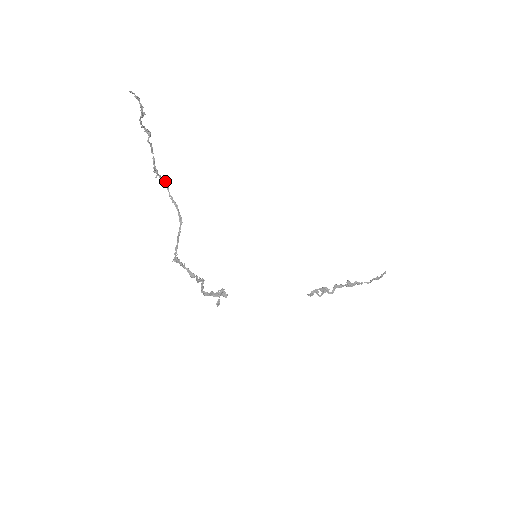
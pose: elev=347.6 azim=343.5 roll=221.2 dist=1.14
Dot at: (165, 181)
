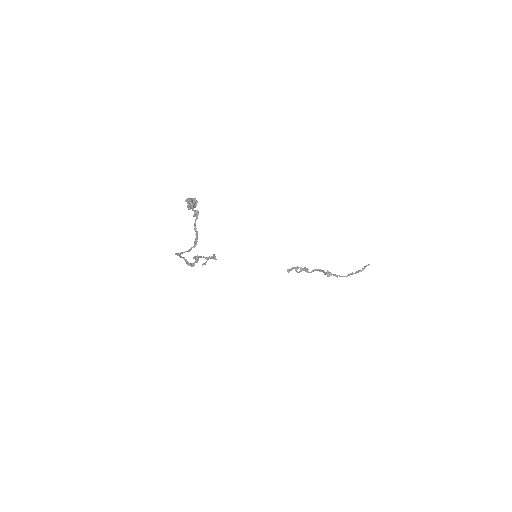
Dot at: (196, 213)
